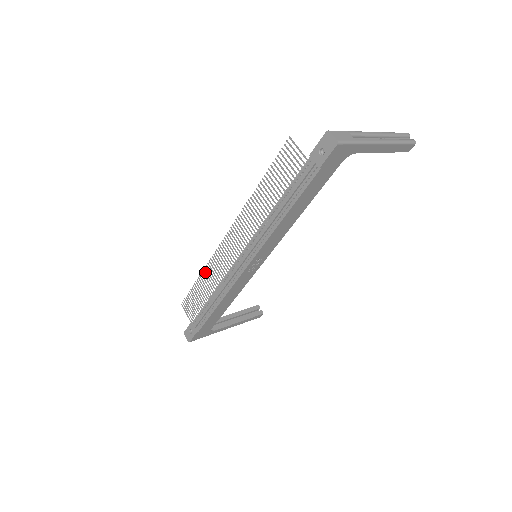
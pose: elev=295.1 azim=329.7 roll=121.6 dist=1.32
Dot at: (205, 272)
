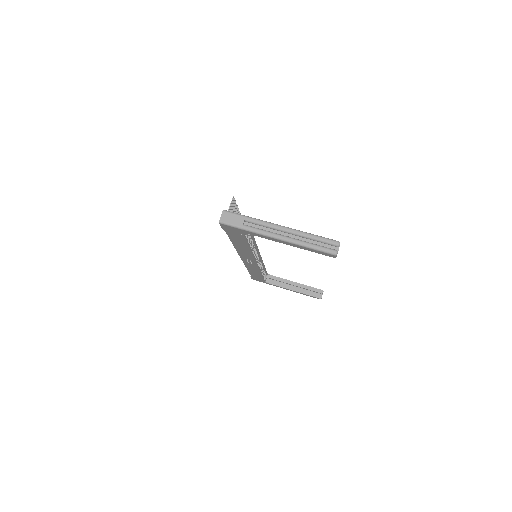
Dot at: occluded
